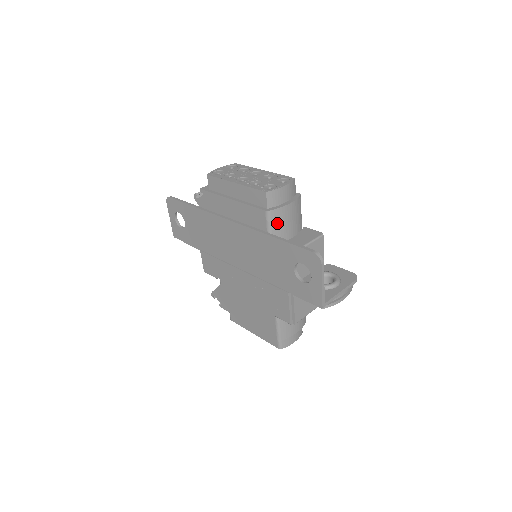
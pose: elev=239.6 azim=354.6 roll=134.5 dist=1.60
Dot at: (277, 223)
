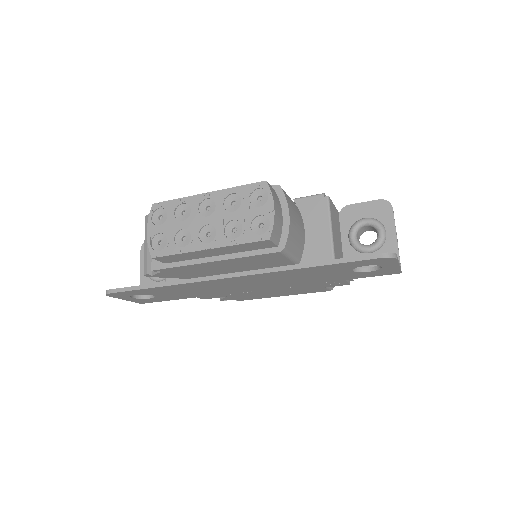
Dot at: (293, 244)
